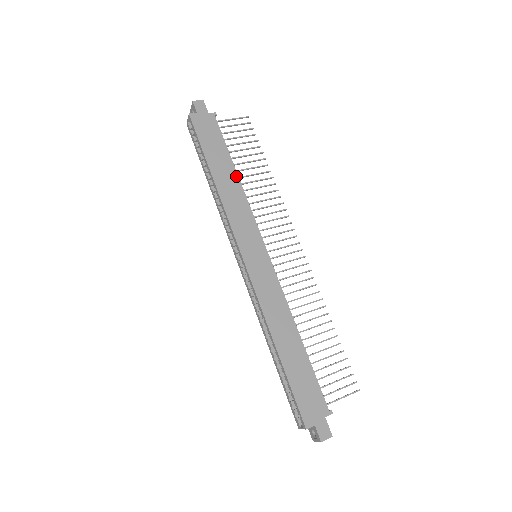
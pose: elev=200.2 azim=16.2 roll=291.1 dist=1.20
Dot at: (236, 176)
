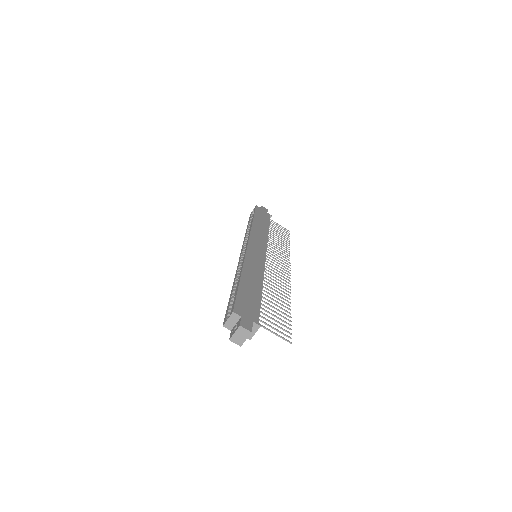
Dot at: (267, 231)
